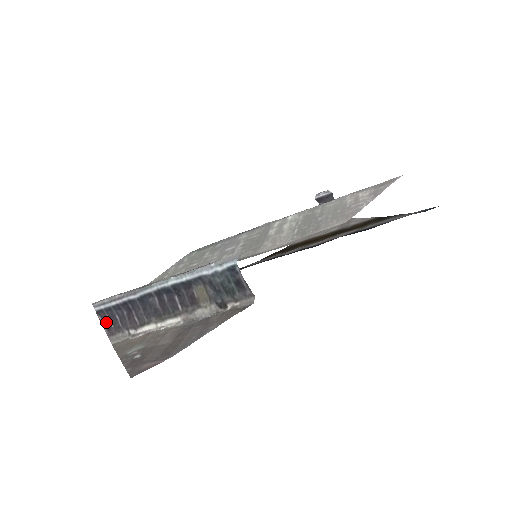
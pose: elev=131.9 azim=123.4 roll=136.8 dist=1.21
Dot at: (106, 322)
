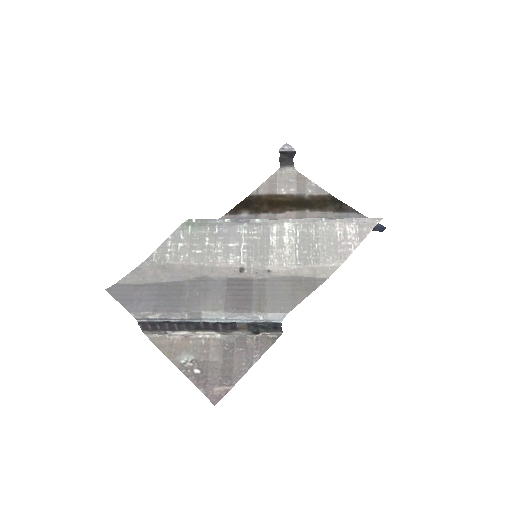
Dot at: (144, 325)
